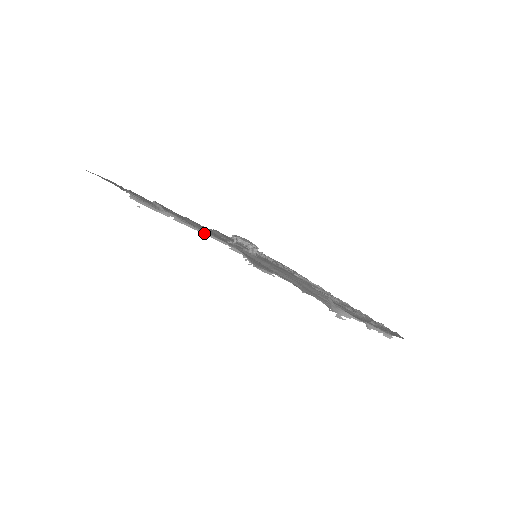
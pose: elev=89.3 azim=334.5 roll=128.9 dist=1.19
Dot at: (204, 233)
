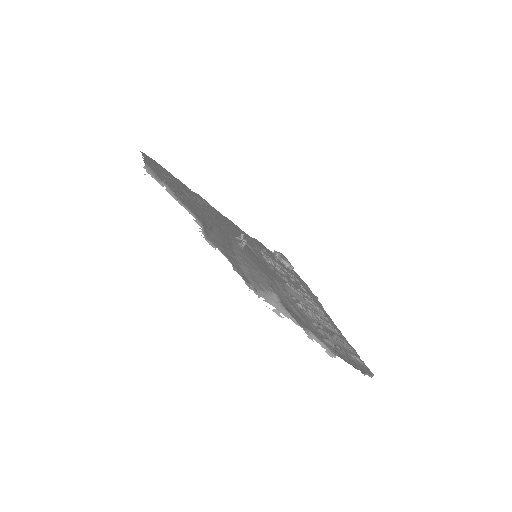
Dot at: (182, 204)
